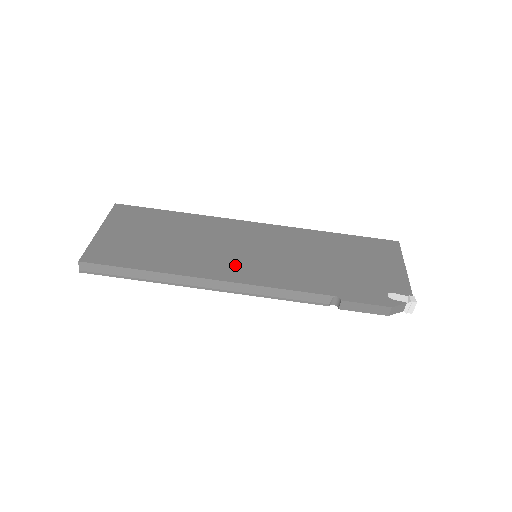
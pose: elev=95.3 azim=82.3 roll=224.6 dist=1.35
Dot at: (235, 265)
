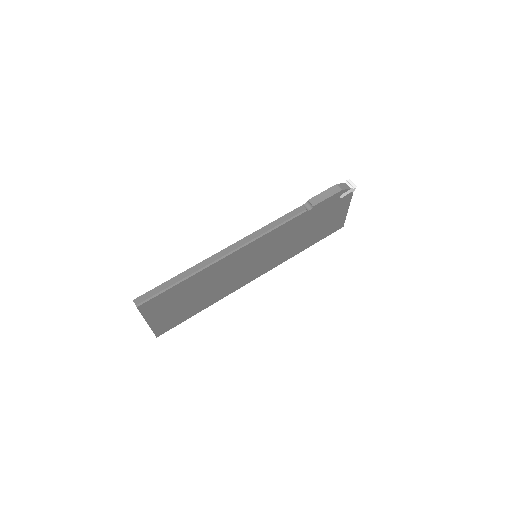
Dot at: occluded
